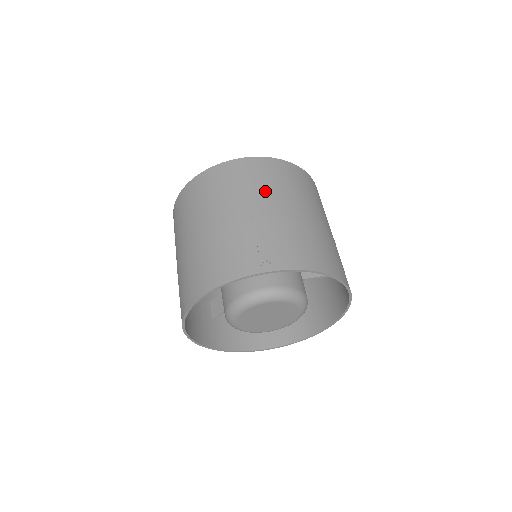
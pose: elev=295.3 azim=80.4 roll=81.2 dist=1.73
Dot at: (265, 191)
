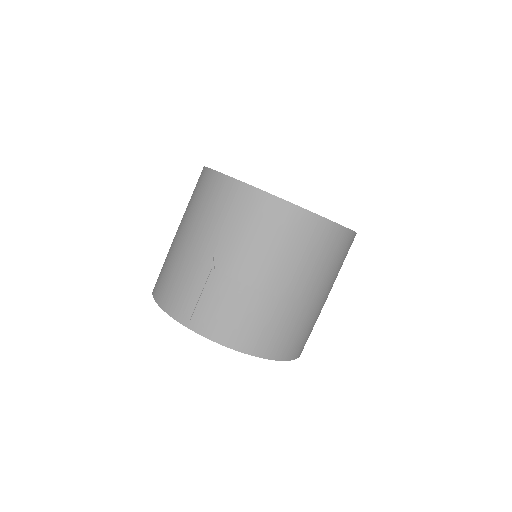
Dot at: (235, 240)
